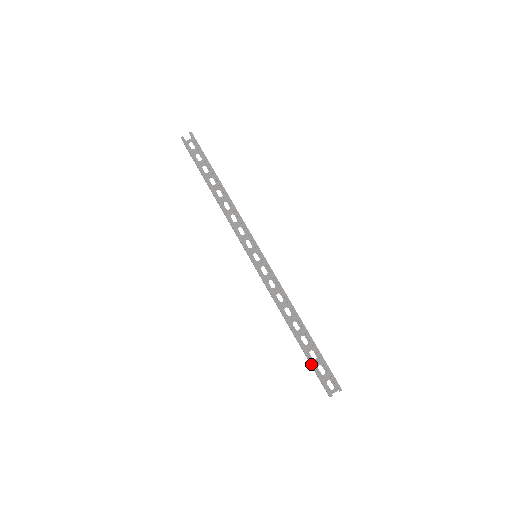
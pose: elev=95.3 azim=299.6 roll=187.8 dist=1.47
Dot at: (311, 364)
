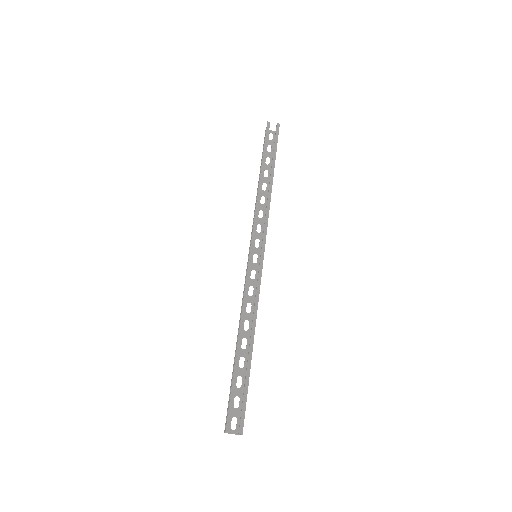
Dot at: (232, 386)
